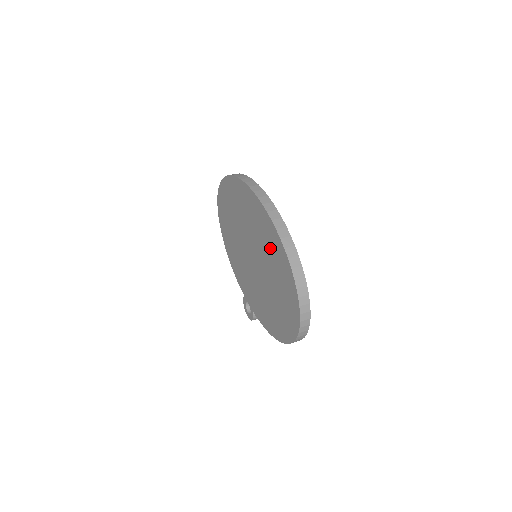
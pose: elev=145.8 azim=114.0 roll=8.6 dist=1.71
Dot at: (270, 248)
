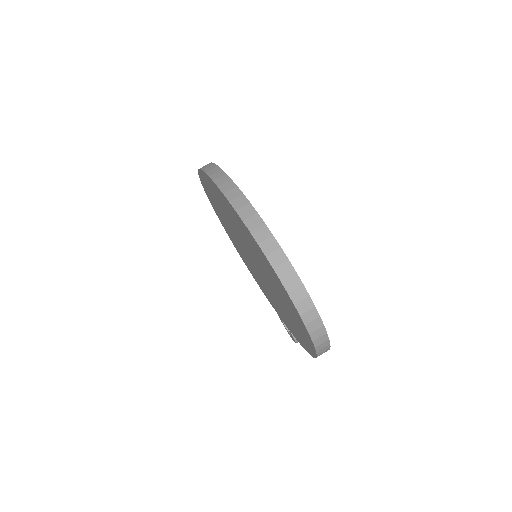
Dot at: (243, 233)
